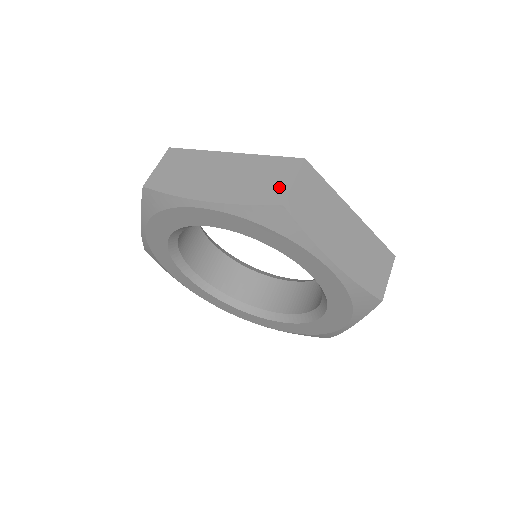
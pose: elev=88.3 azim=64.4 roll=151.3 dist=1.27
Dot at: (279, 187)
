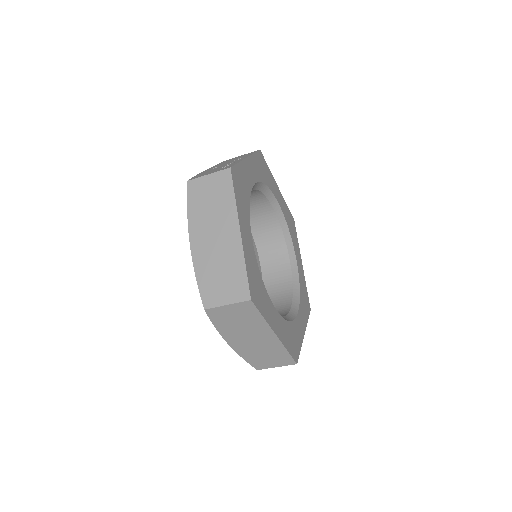
Dot at: (218, 296)
